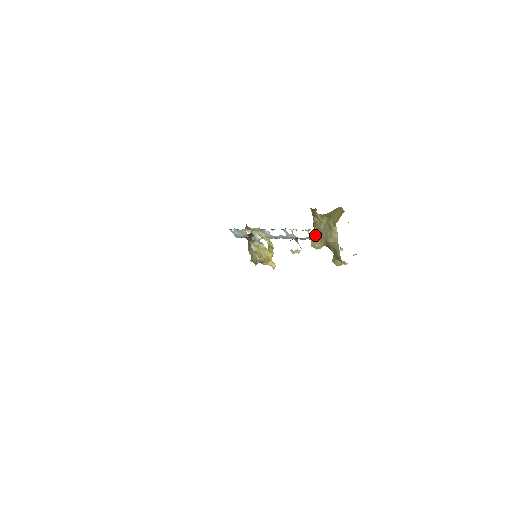
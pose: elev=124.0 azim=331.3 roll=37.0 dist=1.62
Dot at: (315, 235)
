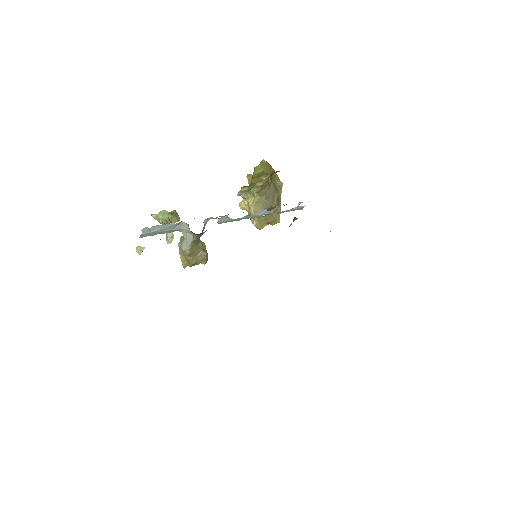
Dot at: (258, 202)
